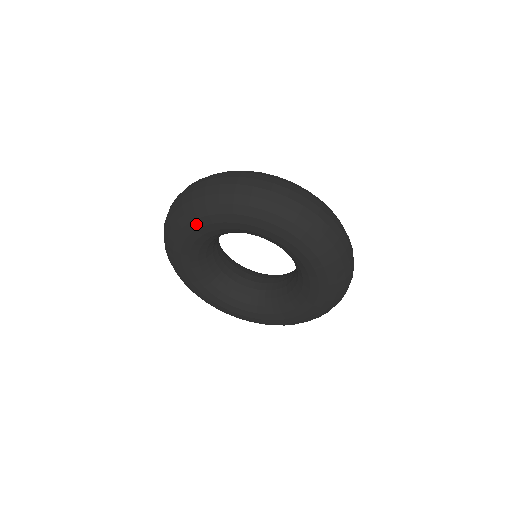
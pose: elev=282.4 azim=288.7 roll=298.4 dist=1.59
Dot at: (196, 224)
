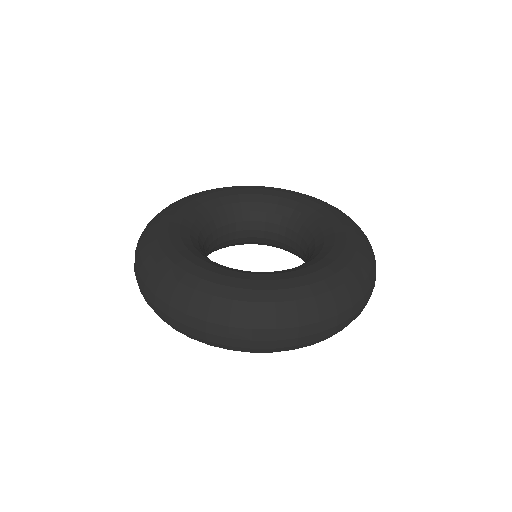
Dot at: occluded
